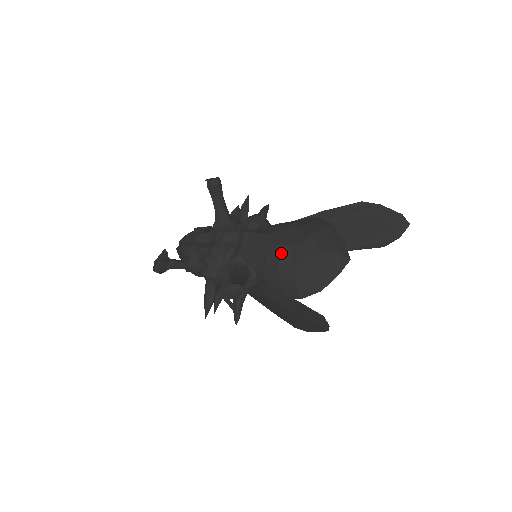
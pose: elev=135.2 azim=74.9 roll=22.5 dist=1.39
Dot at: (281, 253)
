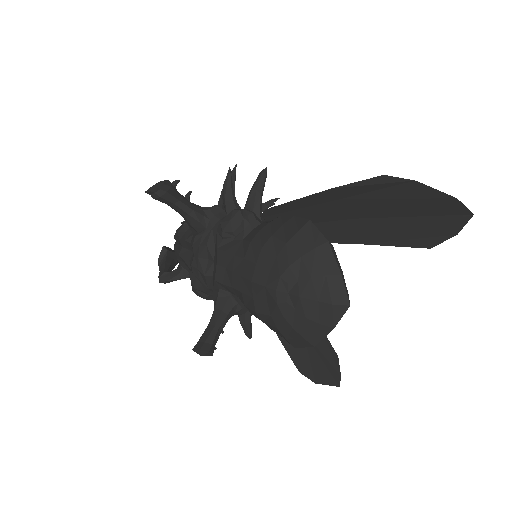
Dot at: (254, 294)
